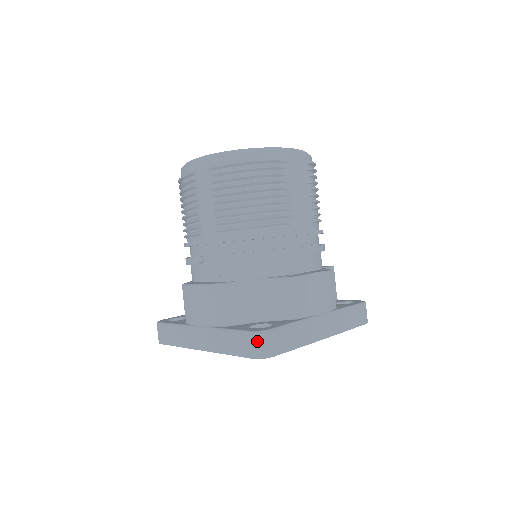
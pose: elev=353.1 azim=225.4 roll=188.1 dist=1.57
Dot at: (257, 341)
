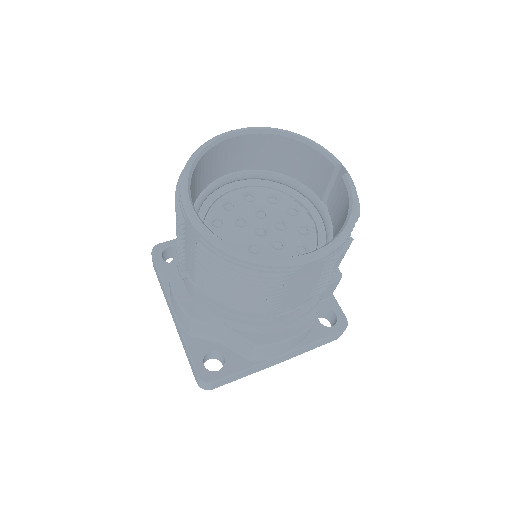
Dot at: (200, 383)
